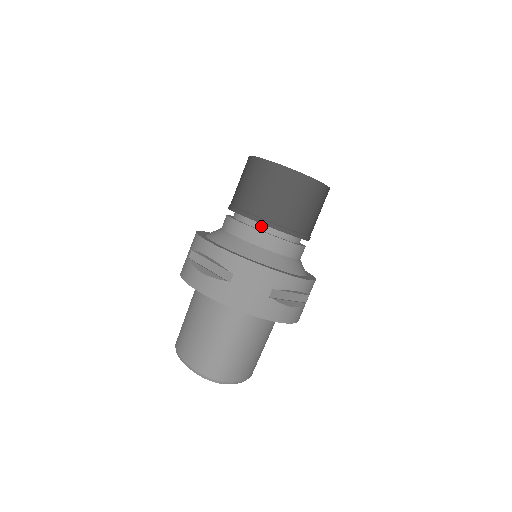
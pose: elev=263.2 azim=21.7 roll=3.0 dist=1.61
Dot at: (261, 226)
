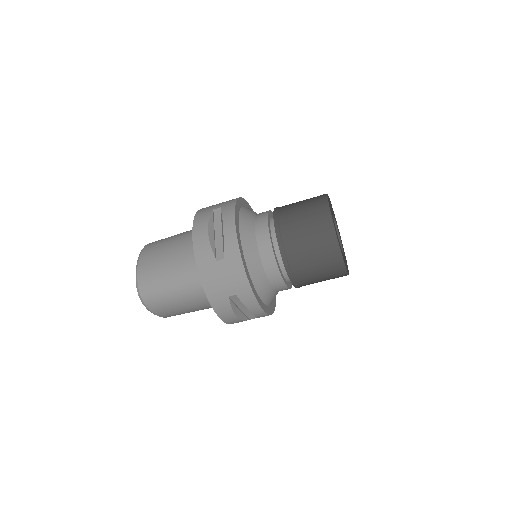
Dot at: (278, 248)
